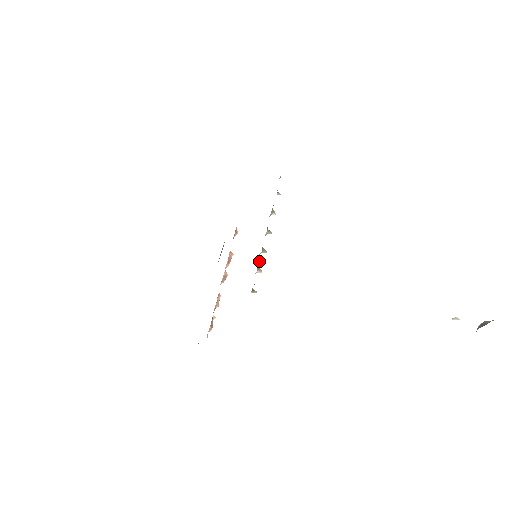
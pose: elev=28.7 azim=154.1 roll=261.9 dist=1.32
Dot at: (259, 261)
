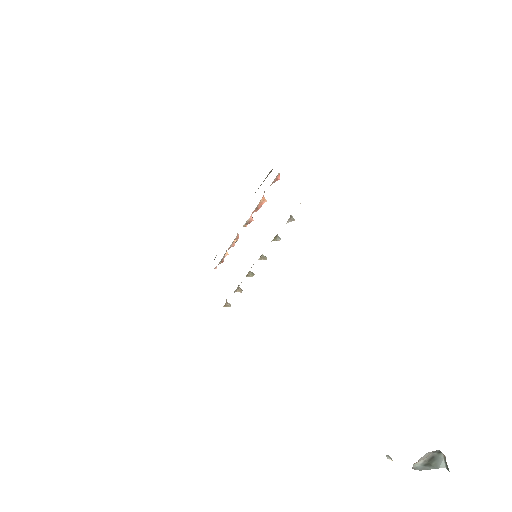
Dot at: (239, 285)
